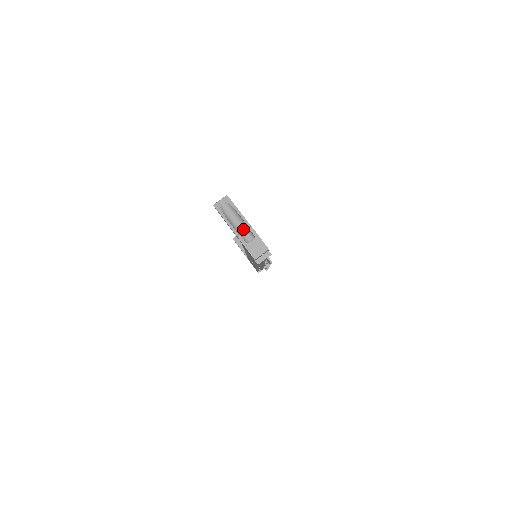
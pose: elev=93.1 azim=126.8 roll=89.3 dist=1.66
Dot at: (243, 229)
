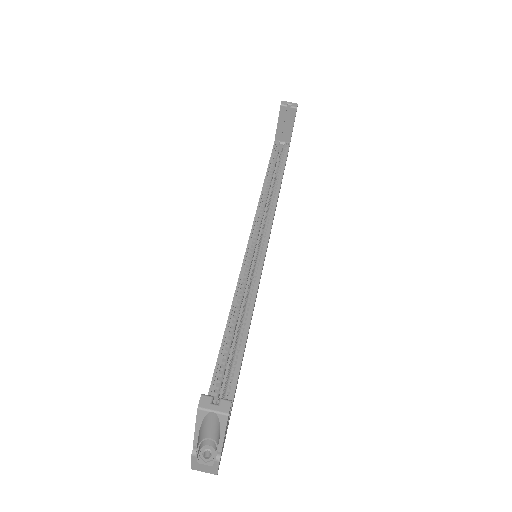
Dot at: (212, 436)
